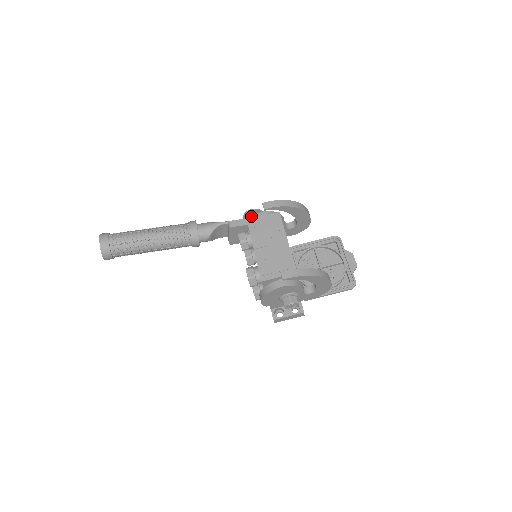
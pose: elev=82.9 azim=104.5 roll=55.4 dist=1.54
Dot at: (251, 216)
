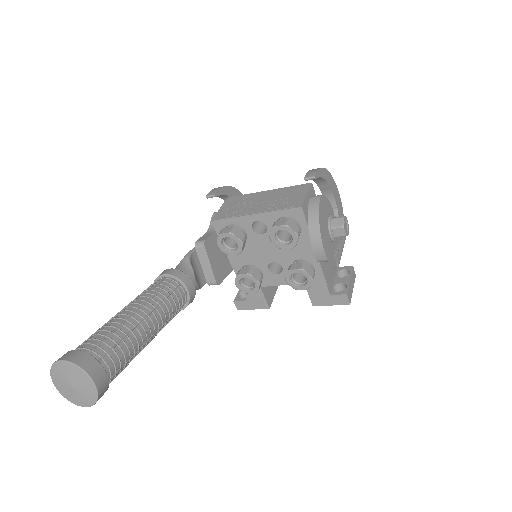
Dot at: occluded
